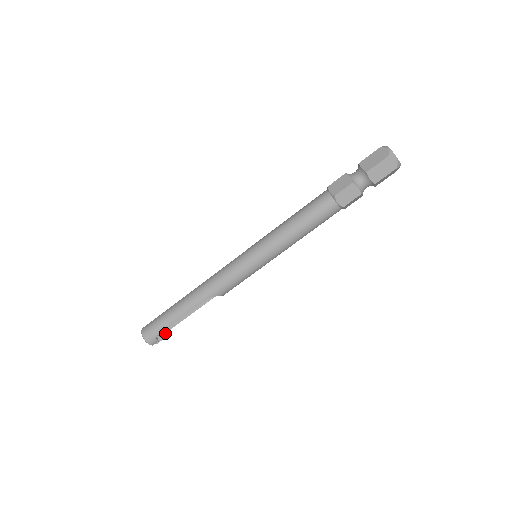
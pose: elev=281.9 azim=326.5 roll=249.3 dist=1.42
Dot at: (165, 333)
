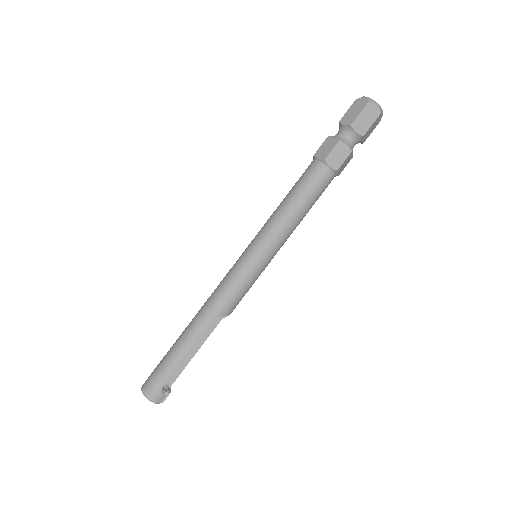
Dot at: occluded
